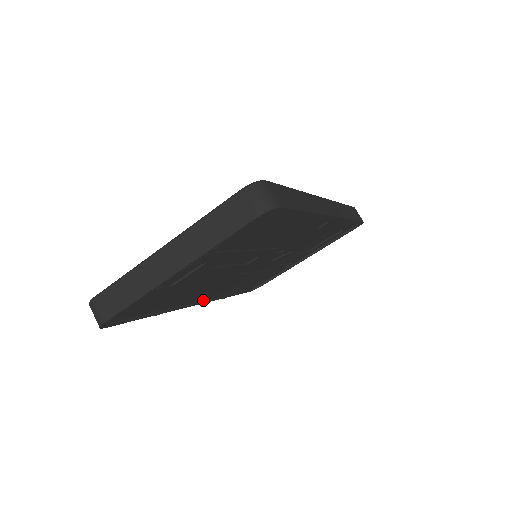
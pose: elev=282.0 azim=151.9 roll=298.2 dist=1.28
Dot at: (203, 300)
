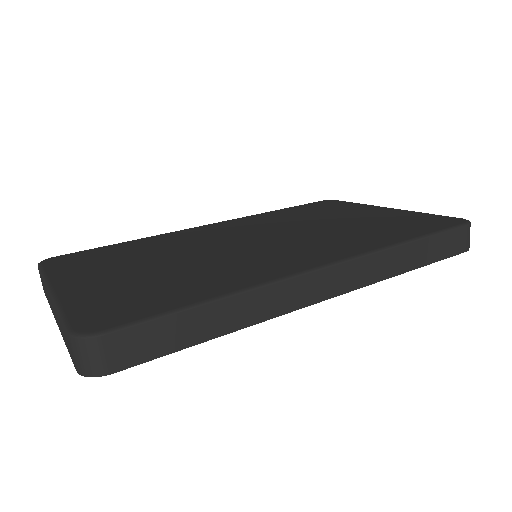
Dot at: occluded
